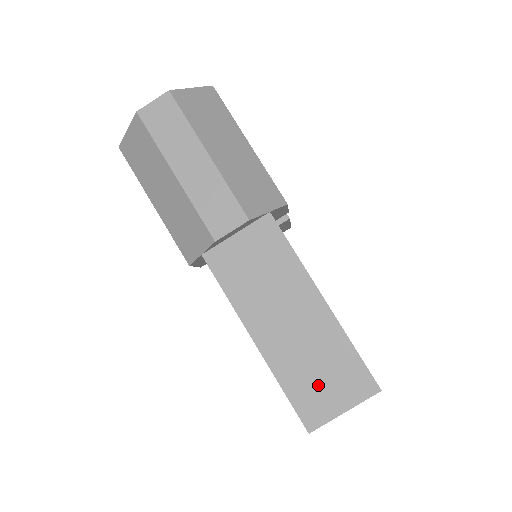
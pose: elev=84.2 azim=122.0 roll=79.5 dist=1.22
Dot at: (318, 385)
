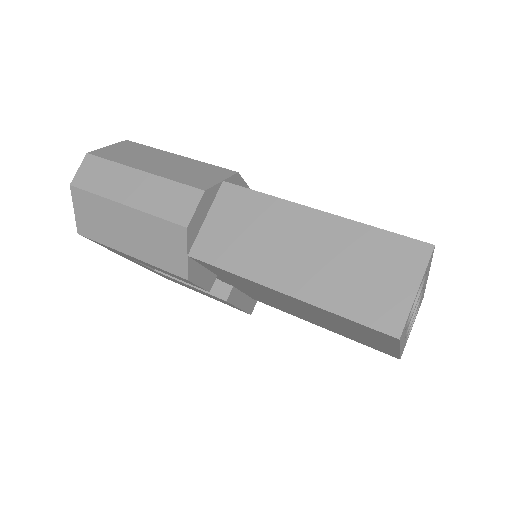
Dot at: (371, 286)
